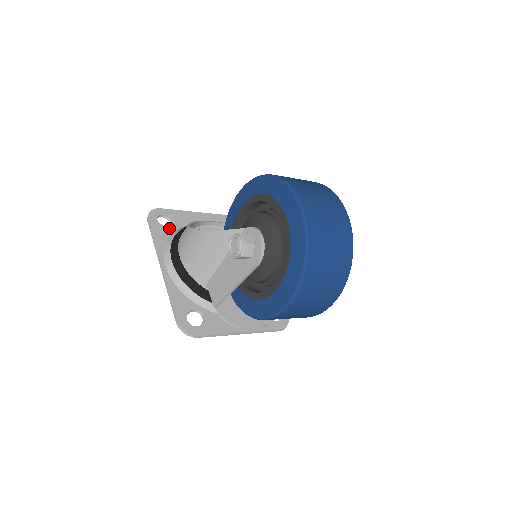
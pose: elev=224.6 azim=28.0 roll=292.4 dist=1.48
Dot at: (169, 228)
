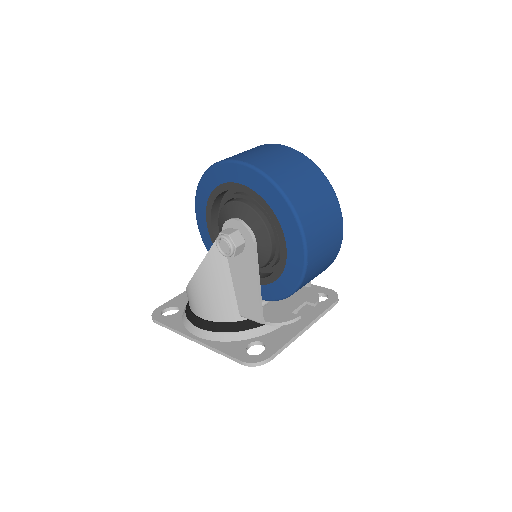
Dot at: (177, 313)
